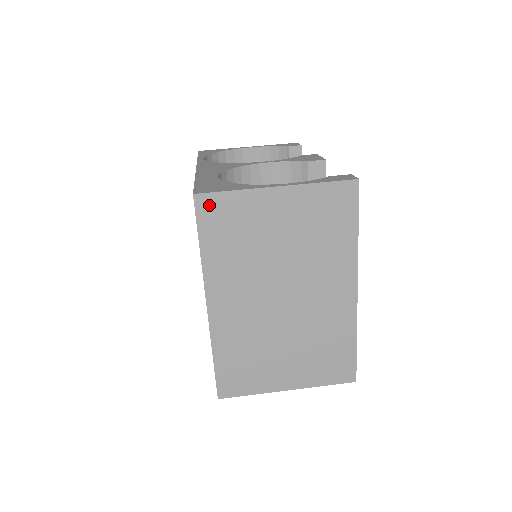
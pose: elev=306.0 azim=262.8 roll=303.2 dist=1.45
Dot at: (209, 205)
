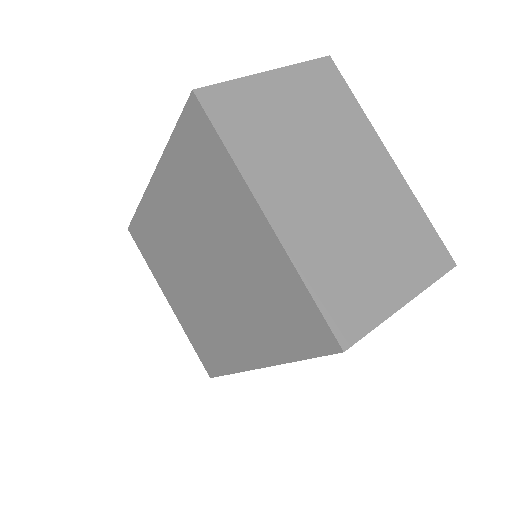
Dot at: (214, 99)
